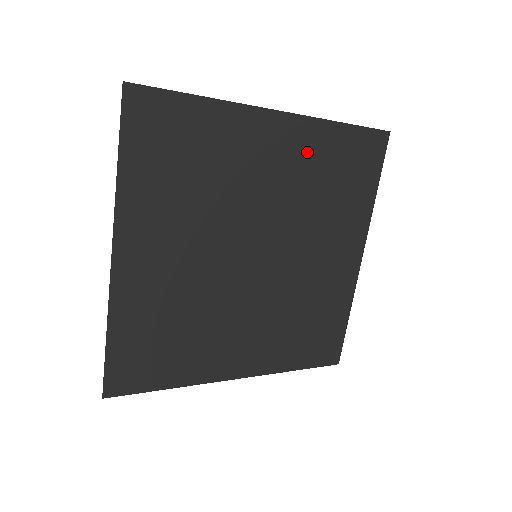
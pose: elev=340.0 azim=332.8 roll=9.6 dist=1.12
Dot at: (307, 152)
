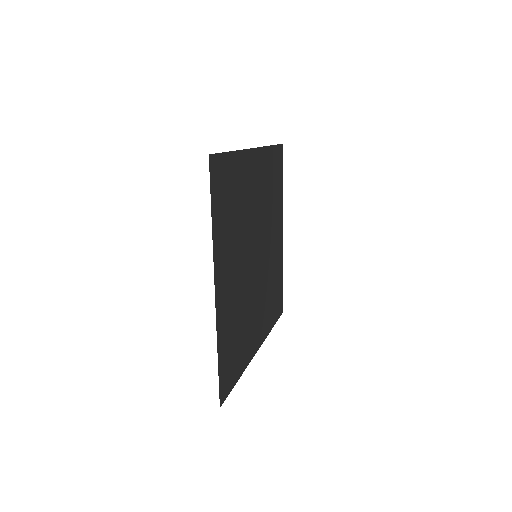
Dot at: (264, 172)
